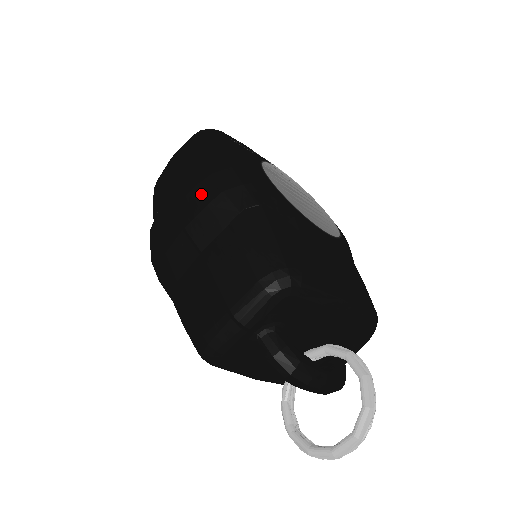
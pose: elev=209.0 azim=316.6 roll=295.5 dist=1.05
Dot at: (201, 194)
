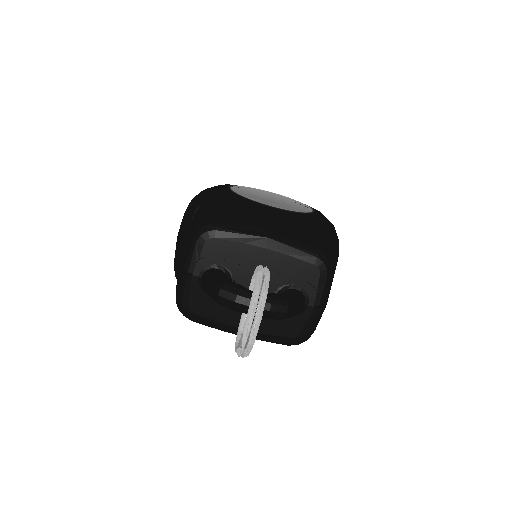
Dot at: (185, 213)
